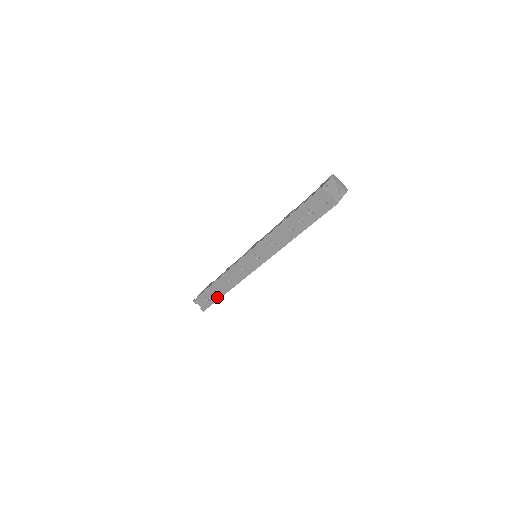
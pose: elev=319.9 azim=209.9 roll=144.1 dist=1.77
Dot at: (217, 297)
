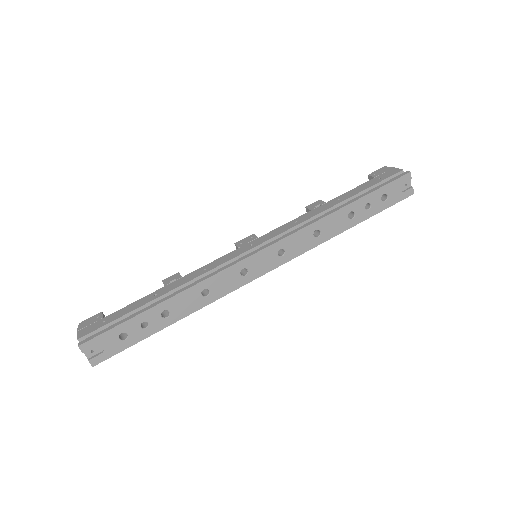
Dot at: (153, 329)
